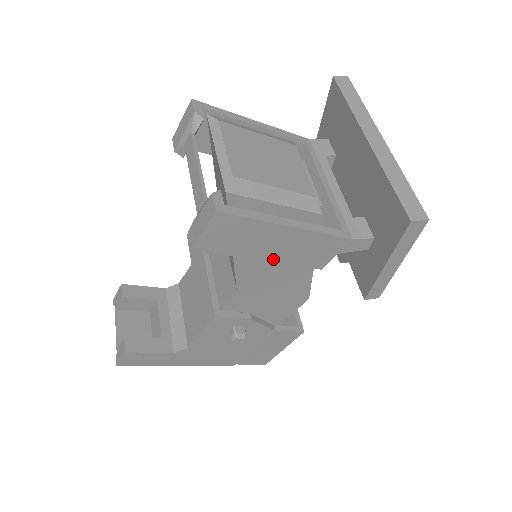
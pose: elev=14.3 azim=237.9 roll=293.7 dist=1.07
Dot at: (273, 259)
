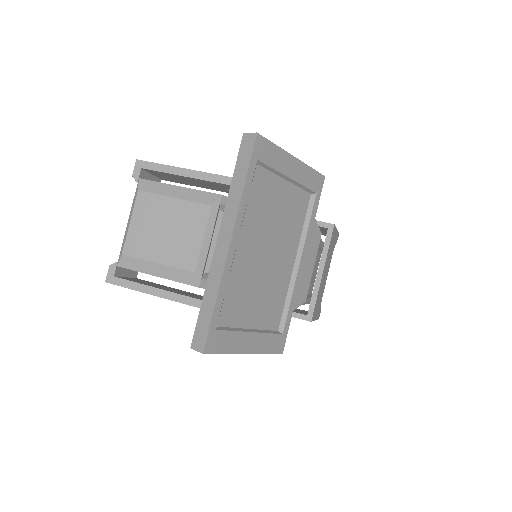
Dot at: occluded
